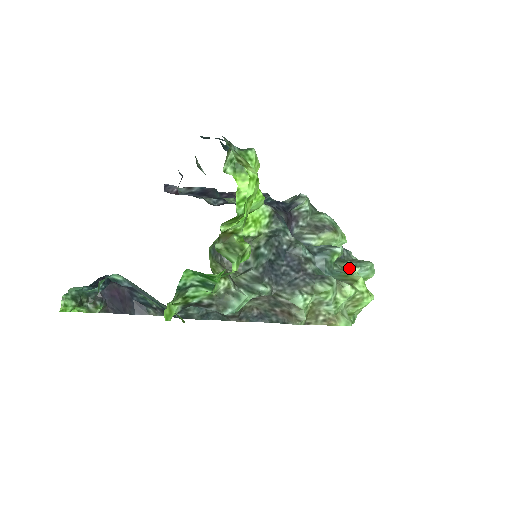
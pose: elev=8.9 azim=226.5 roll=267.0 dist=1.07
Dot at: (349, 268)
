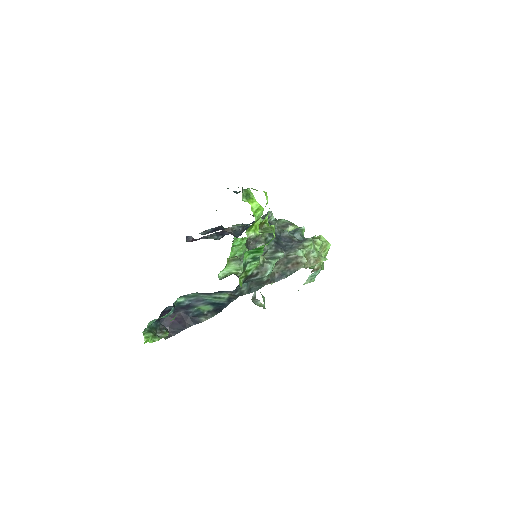
Dot at: occluded
